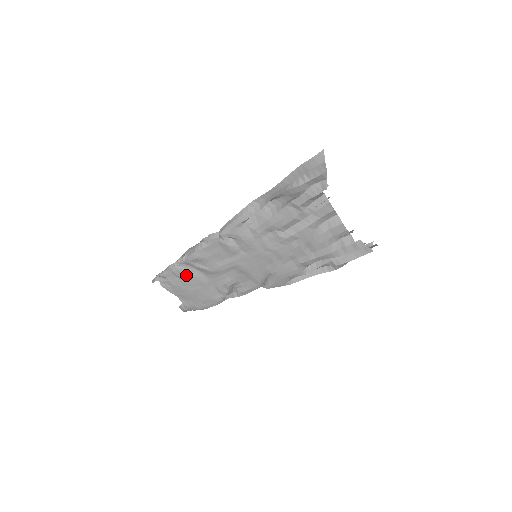
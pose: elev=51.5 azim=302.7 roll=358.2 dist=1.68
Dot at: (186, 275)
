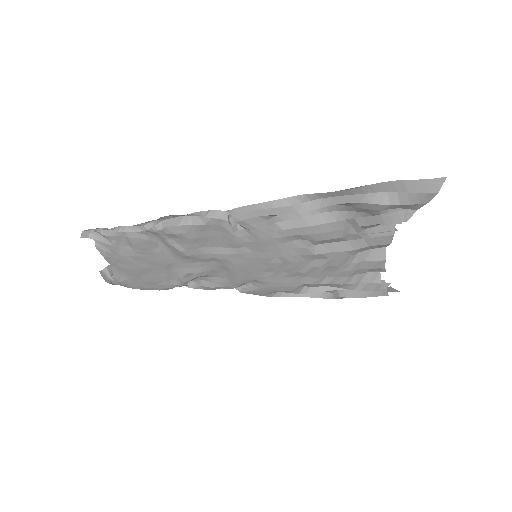
Dot at: (145, 247)
